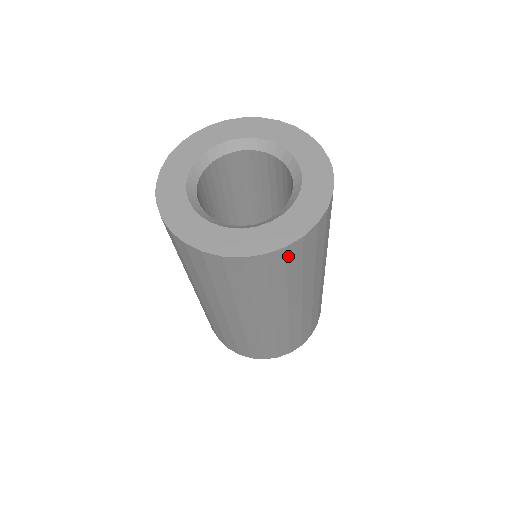
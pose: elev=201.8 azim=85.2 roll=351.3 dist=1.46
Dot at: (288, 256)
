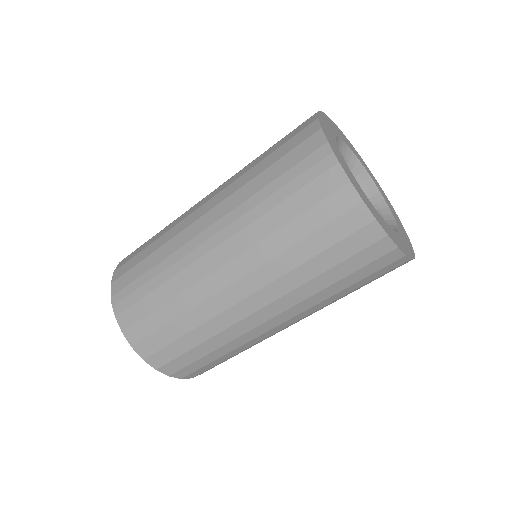
Dot at: occluded
